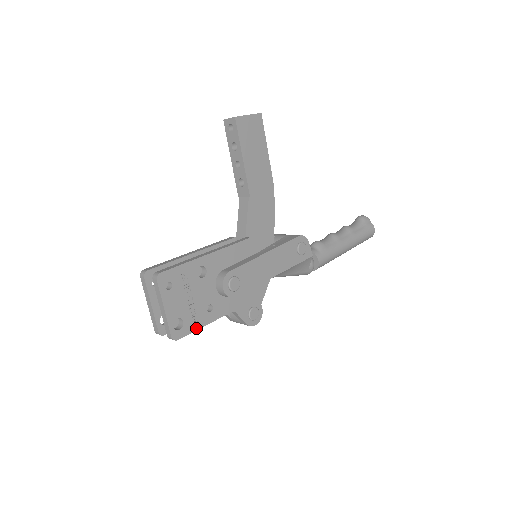
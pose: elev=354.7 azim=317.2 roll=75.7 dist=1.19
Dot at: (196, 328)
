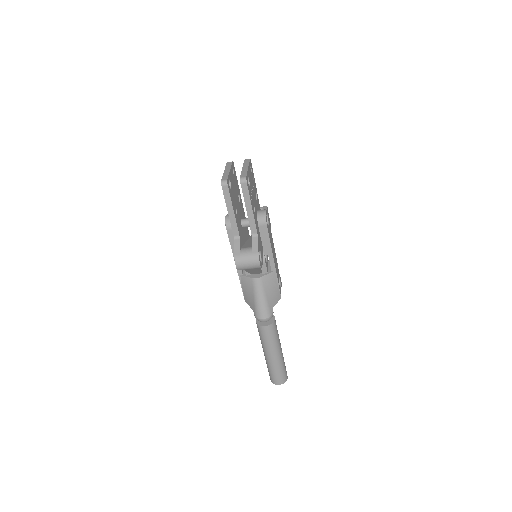
Dot at: (250, 199)
